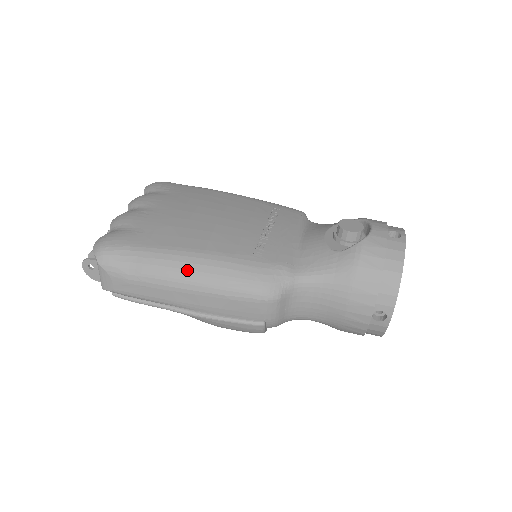
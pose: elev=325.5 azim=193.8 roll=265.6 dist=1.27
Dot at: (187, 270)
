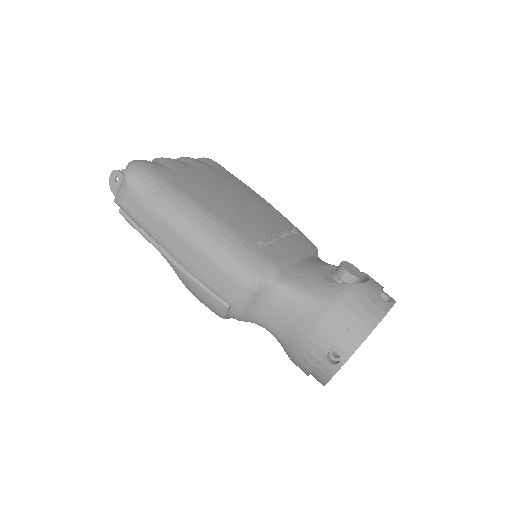
Dot at: (193, 220)
